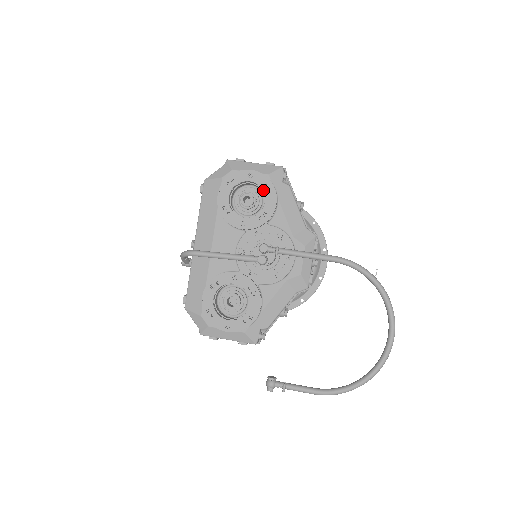
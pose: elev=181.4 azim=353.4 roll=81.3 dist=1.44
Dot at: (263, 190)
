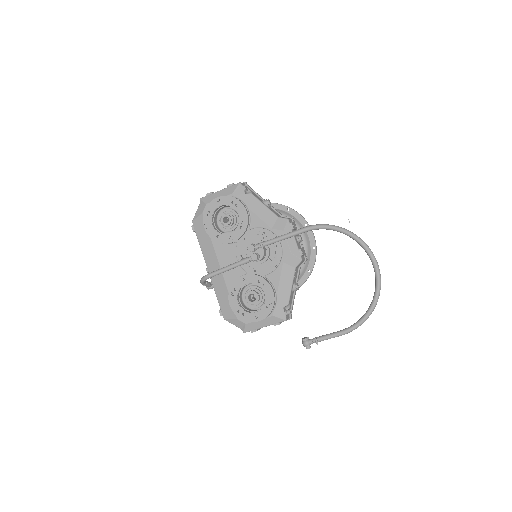
Dot at: (233, 207)
